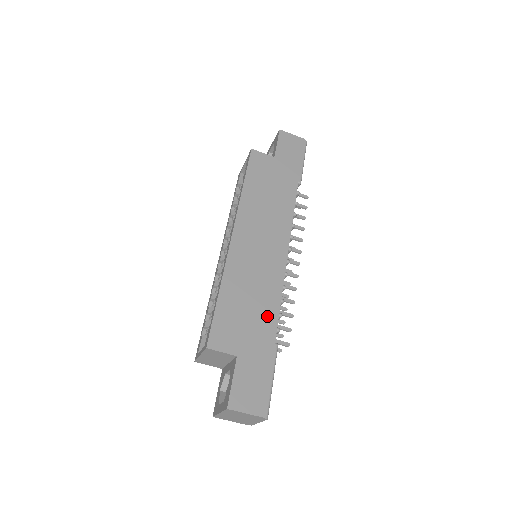
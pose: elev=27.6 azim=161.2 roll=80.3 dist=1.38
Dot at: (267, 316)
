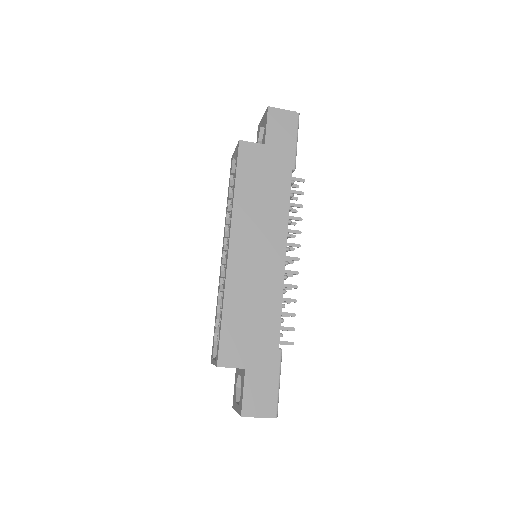
Dot at: (270, 325)
